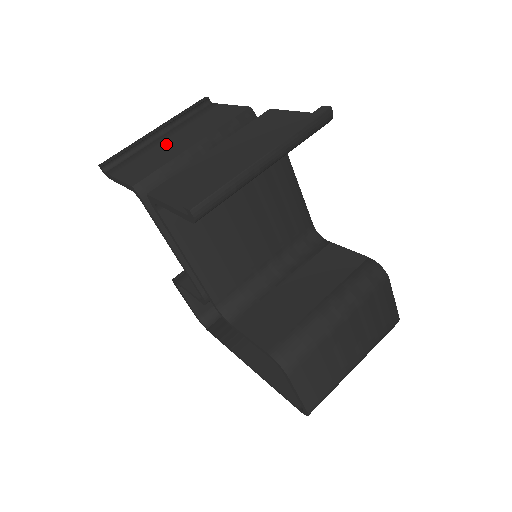
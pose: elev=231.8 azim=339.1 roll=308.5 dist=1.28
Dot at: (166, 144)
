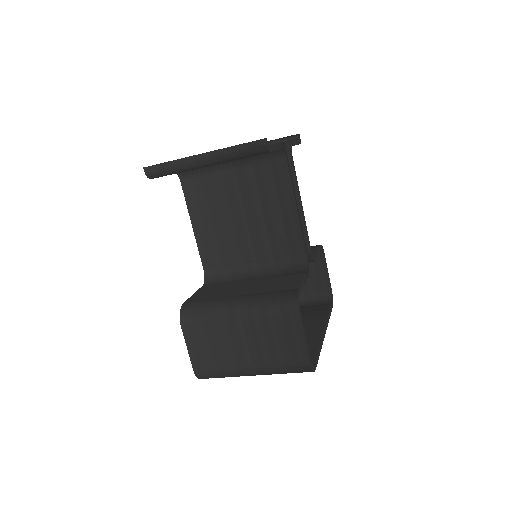
Dot at: occluded
